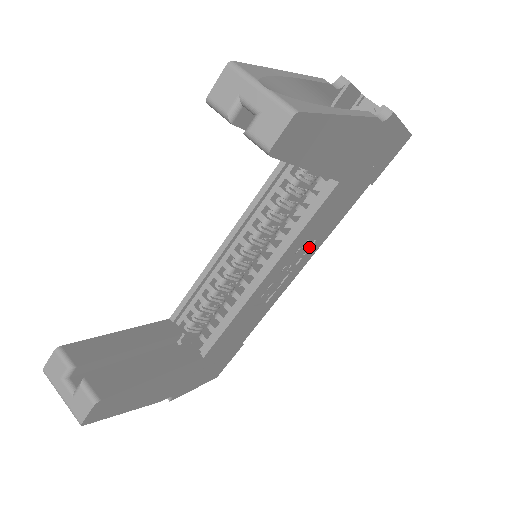
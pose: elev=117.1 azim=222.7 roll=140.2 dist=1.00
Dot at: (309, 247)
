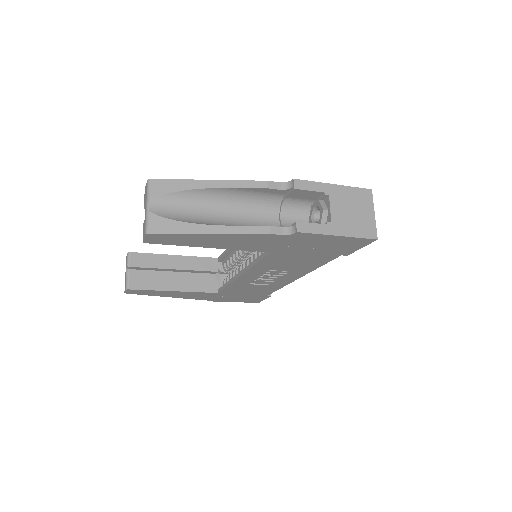
Dot at: (290, 271)
